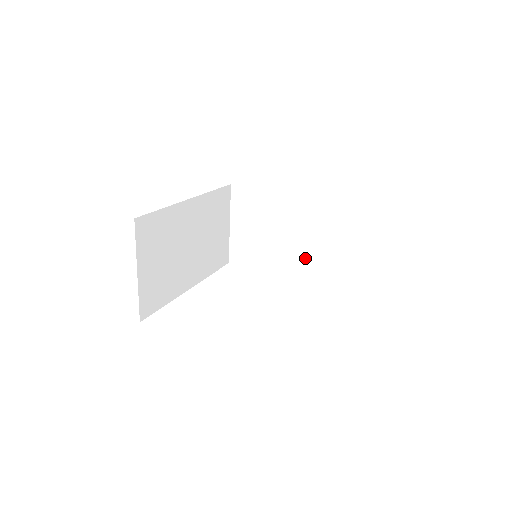
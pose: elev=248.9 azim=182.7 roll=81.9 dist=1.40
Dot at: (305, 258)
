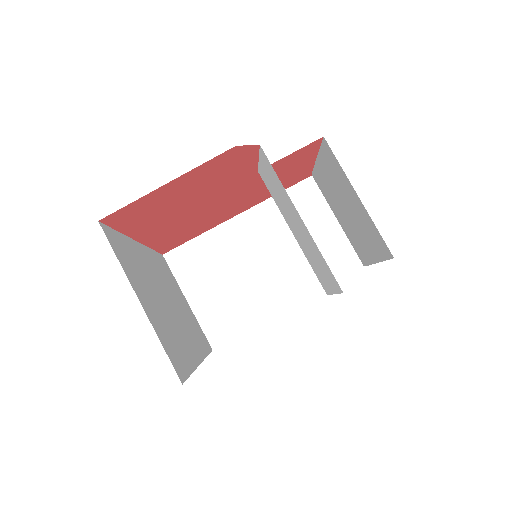
Dot at: (292, 273)
